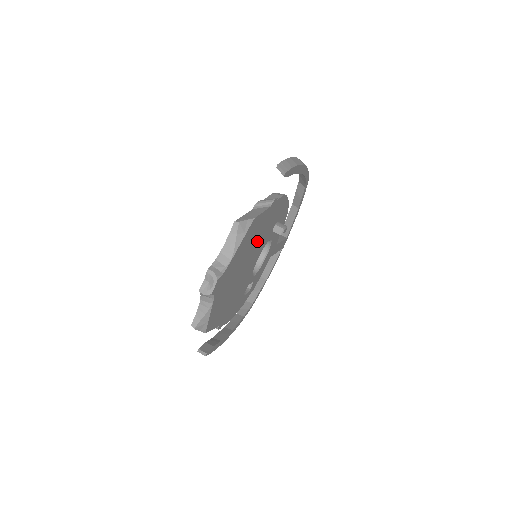
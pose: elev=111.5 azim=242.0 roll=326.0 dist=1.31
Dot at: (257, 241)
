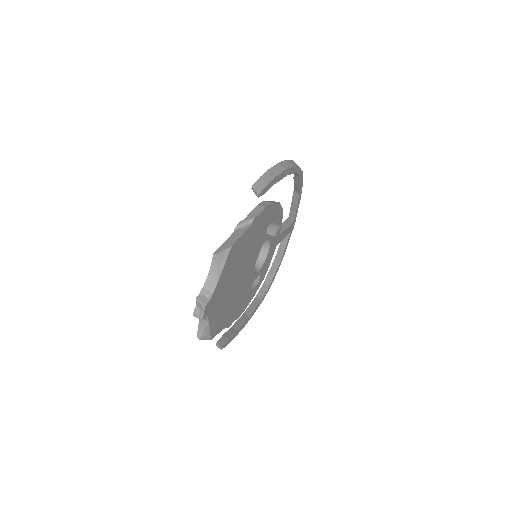
Dot at: (247, 253)
